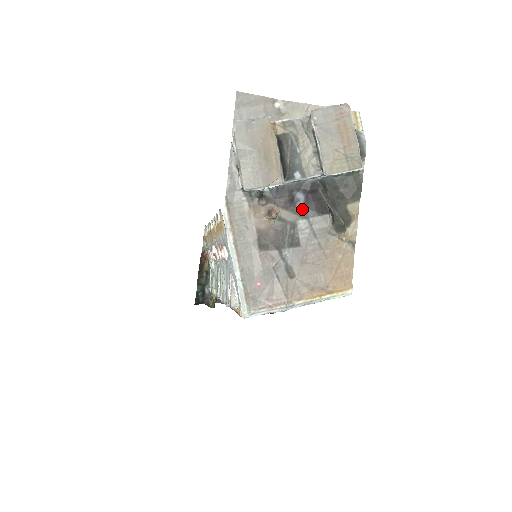
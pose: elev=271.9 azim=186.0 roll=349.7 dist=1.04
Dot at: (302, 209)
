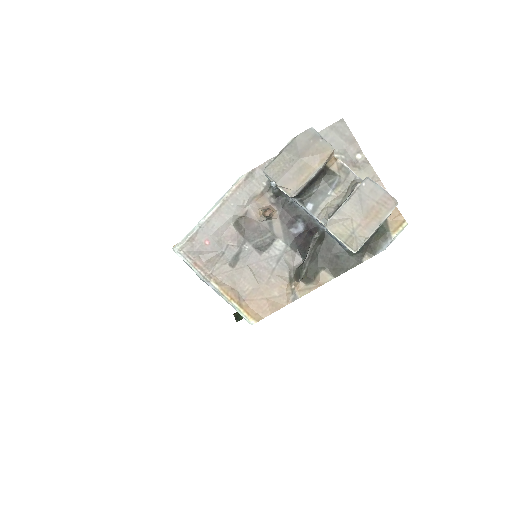
Dot at: (291, 235)
